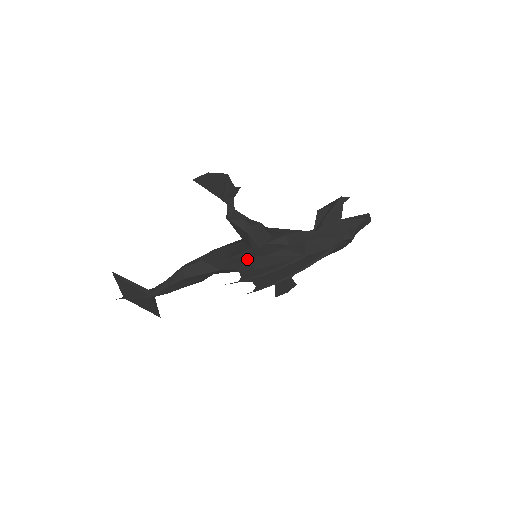
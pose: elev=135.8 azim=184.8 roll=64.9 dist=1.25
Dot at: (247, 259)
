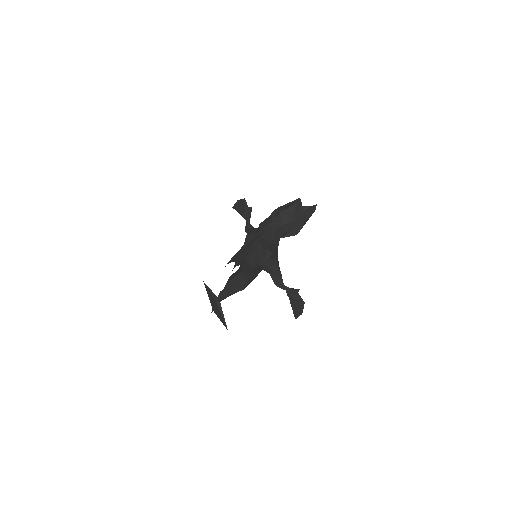
Dot at: occluded
